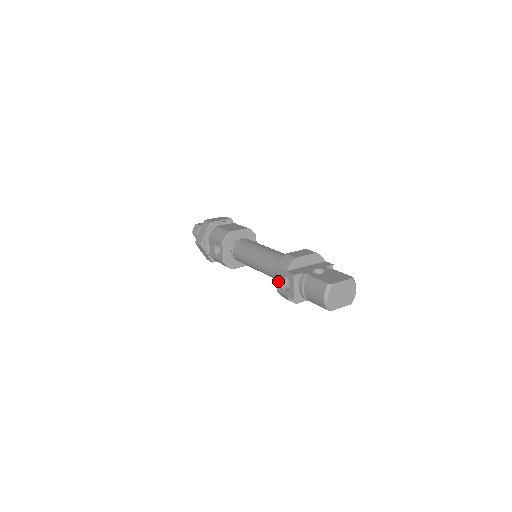
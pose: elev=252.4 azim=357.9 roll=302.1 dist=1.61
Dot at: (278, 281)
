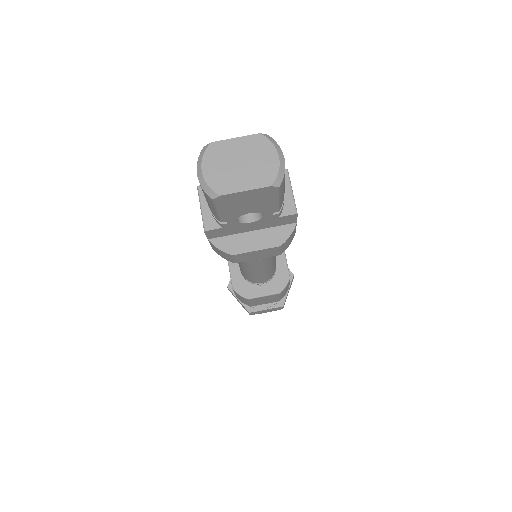
Dot at: occluded
